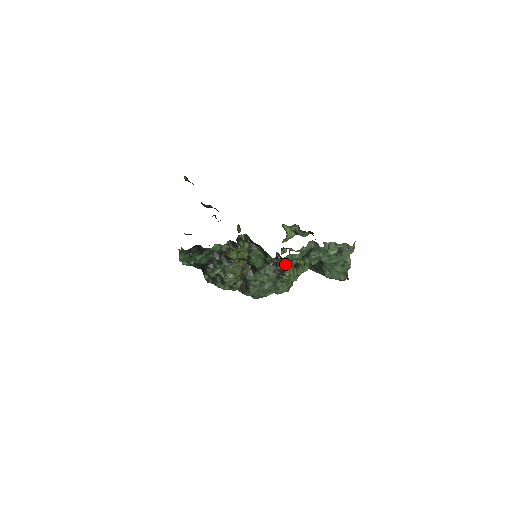
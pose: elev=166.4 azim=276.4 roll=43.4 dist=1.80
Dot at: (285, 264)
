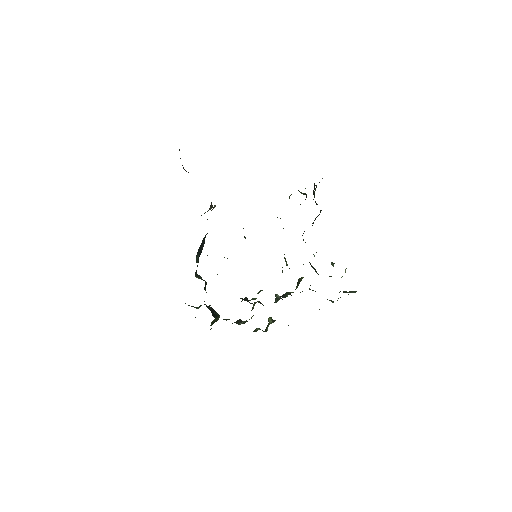
Dot at: occluded
